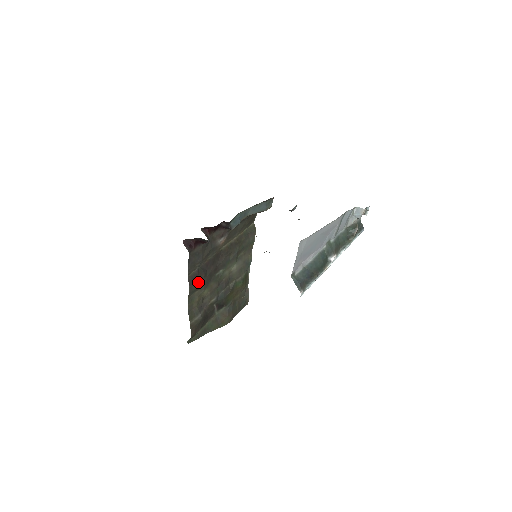
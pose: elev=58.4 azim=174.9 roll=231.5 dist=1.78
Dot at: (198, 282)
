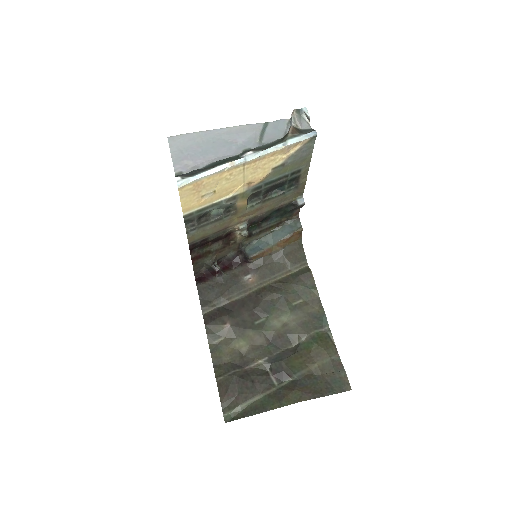
Dot at: (219, 322)
